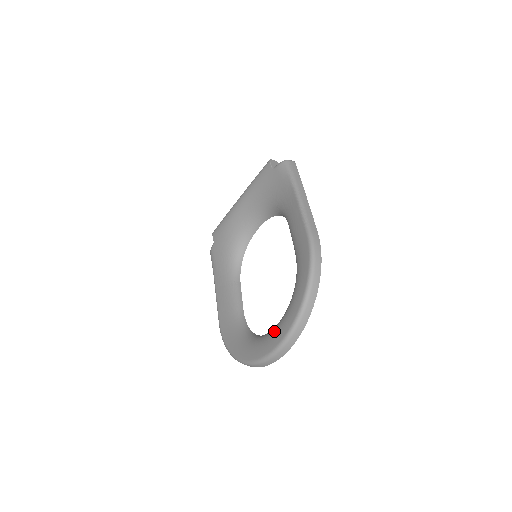
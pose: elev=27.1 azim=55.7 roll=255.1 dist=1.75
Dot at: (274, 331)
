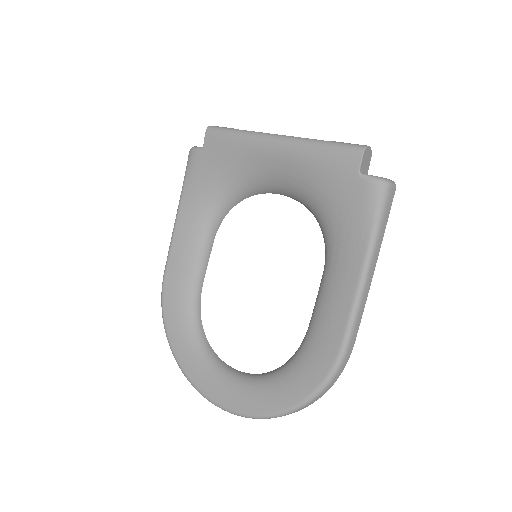
Dot at: (233, 387)
